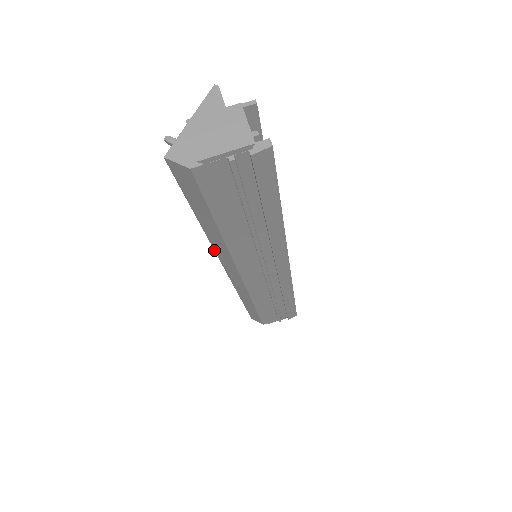
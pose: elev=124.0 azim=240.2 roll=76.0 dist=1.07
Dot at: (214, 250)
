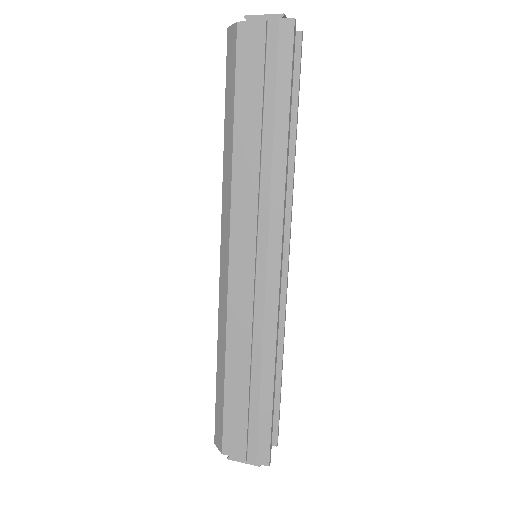
Dot at: (222, 195)
